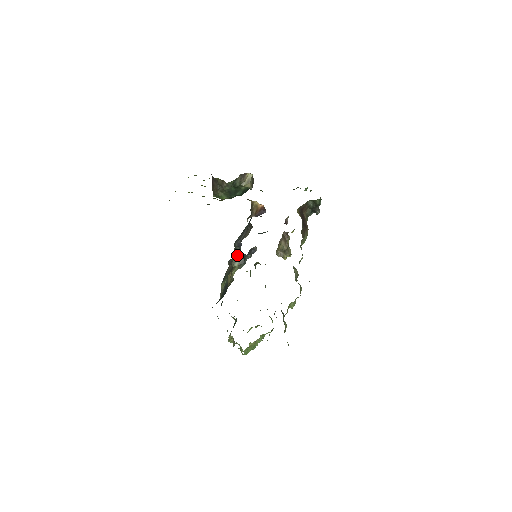
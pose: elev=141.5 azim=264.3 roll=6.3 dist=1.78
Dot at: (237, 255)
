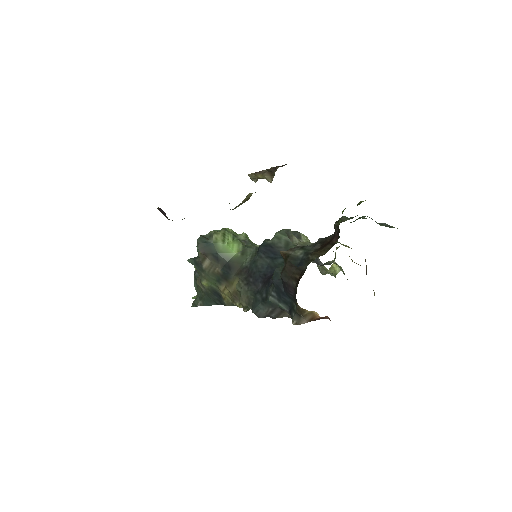
Dot at: occluded
